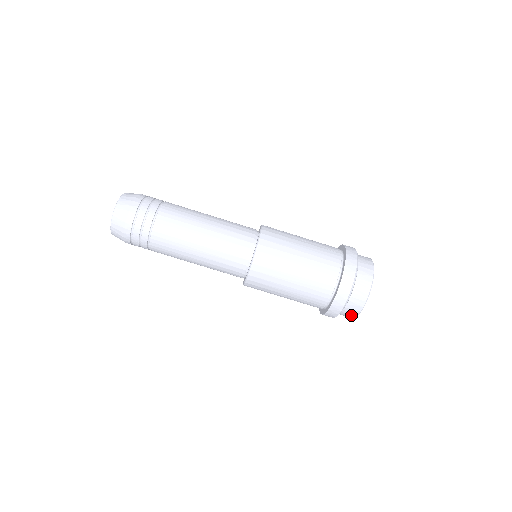
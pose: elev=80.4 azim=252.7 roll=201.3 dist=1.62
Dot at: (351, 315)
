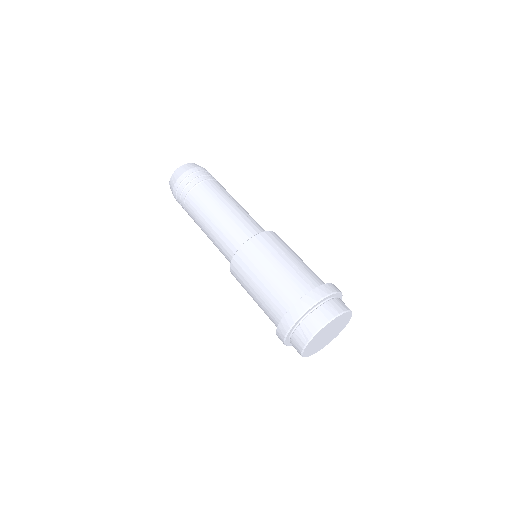
Dot at: (298, 352)
